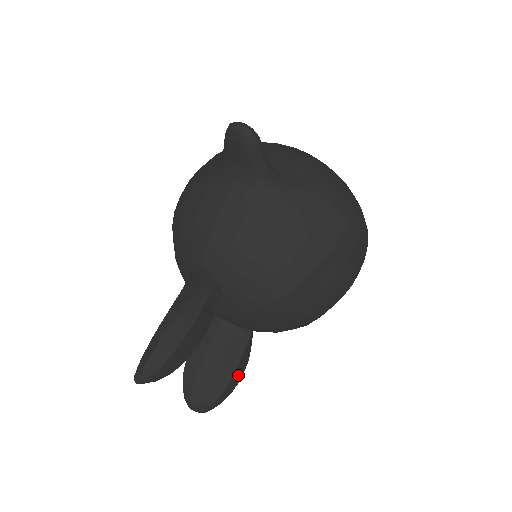
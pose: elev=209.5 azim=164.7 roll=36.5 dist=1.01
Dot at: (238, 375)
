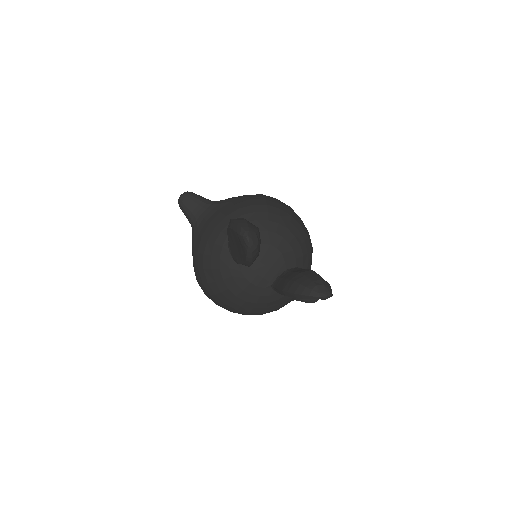
Dot at: occluded
